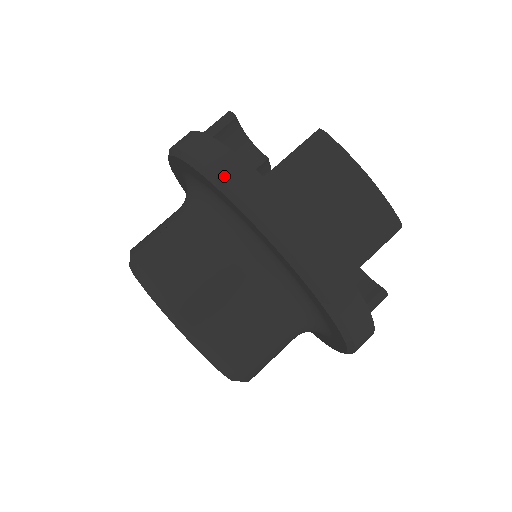
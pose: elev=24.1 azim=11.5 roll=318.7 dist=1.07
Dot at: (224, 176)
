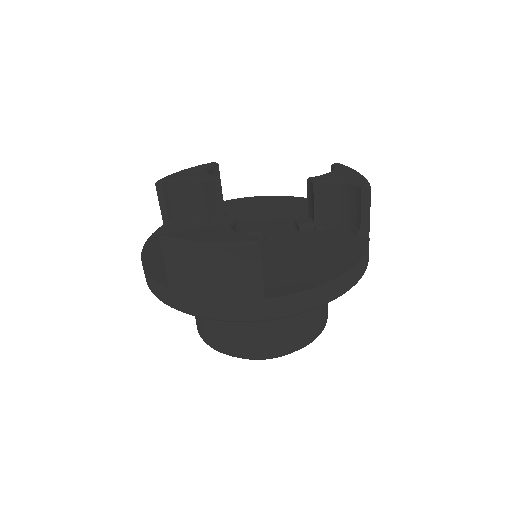
Dot at: (160, 298)
